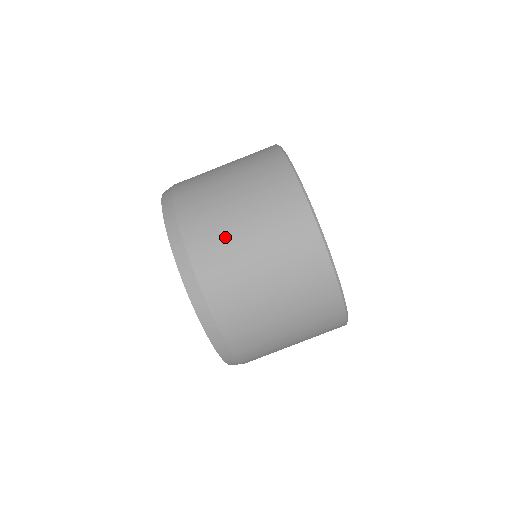
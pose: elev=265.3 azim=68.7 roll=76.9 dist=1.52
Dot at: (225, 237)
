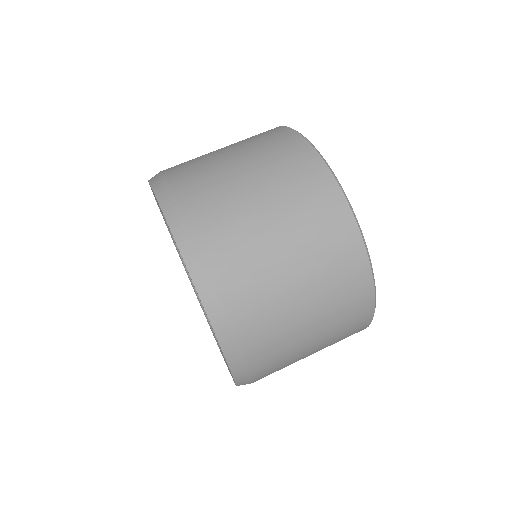
Dot at: occluded
